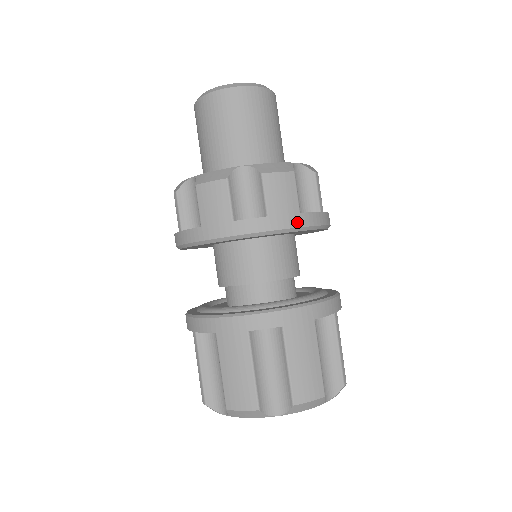
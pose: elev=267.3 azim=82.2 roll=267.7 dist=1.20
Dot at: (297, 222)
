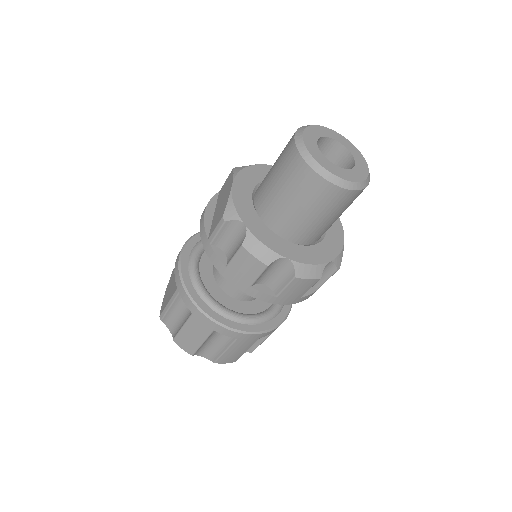
Dot at: (294, 302)
